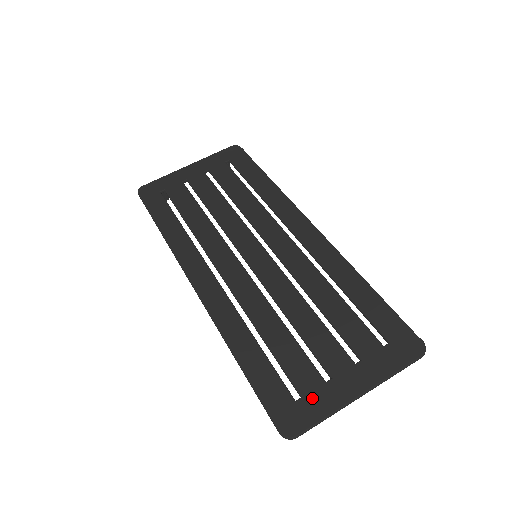
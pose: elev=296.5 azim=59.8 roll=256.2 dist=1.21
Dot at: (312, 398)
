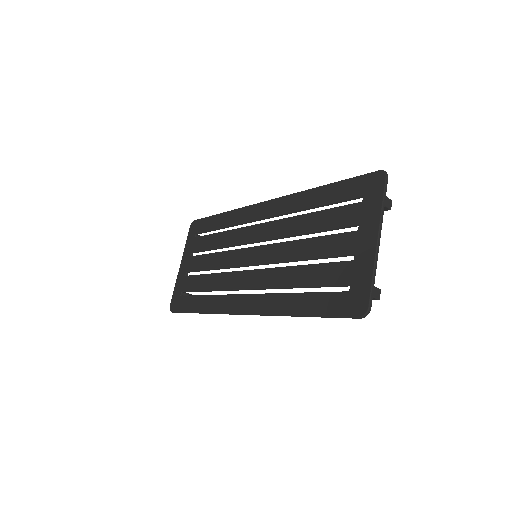
Dot at: (355, 278)
